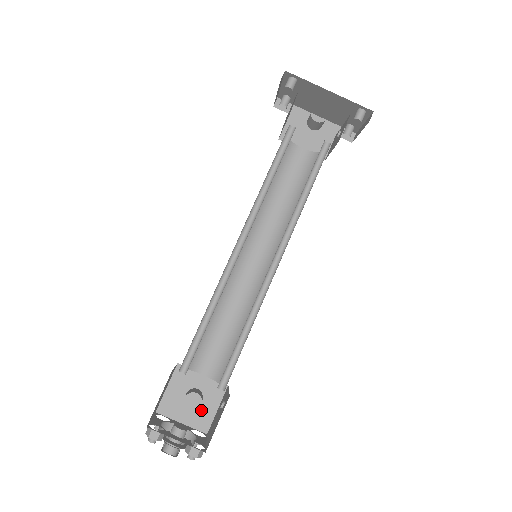
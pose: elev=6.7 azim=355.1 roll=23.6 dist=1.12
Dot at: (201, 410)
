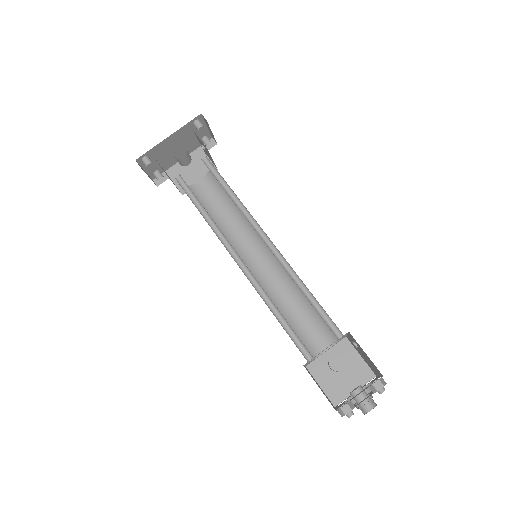
Dot at: (354, 370)
